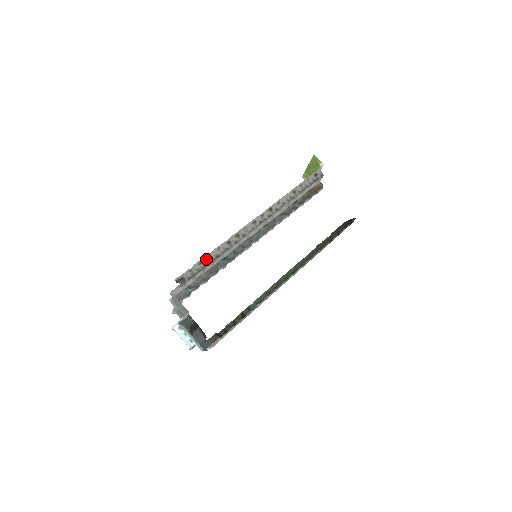
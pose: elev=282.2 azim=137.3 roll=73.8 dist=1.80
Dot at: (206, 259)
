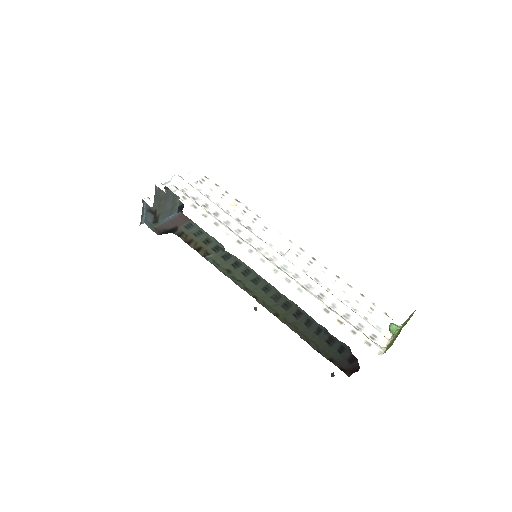
Dot at: occluded
